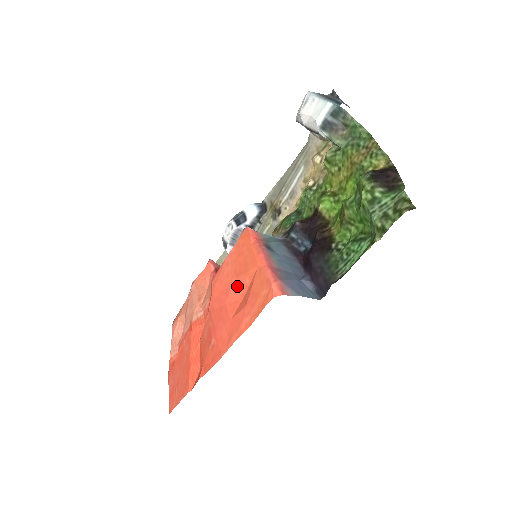
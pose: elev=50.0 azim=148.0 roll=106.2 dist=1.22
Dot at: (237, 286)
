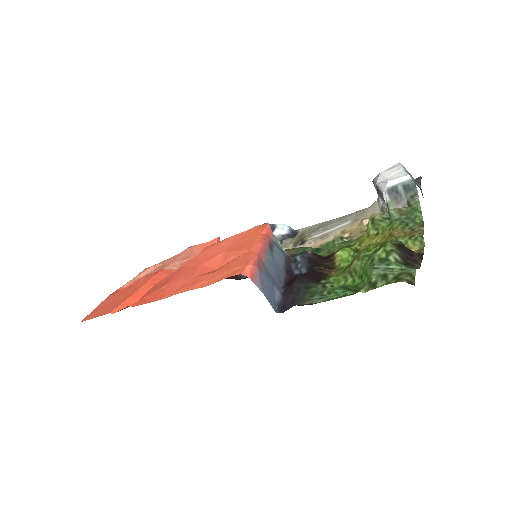
Dot at: (221, 258)
